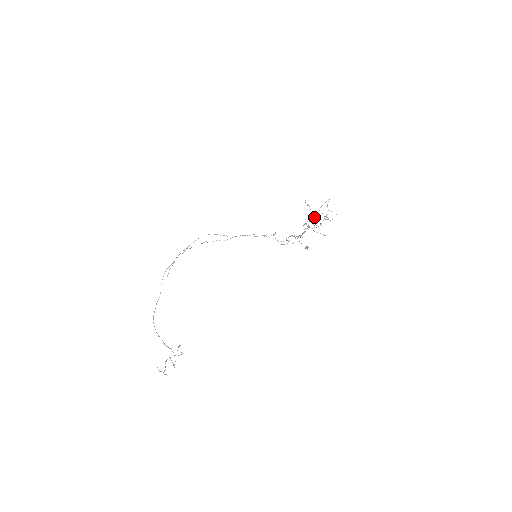
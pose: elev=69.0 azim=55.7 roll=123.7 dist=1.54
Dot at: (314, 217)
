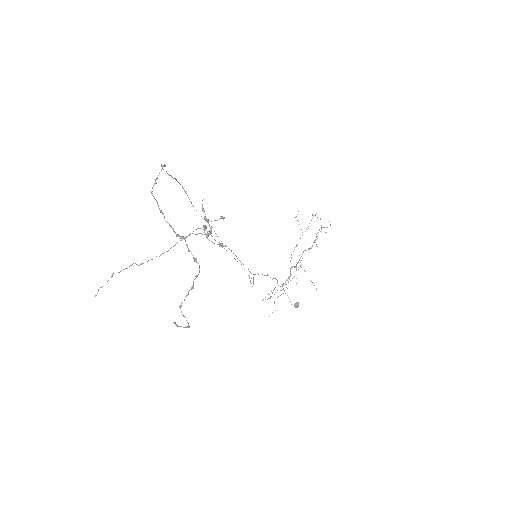
Dot at: occluded
